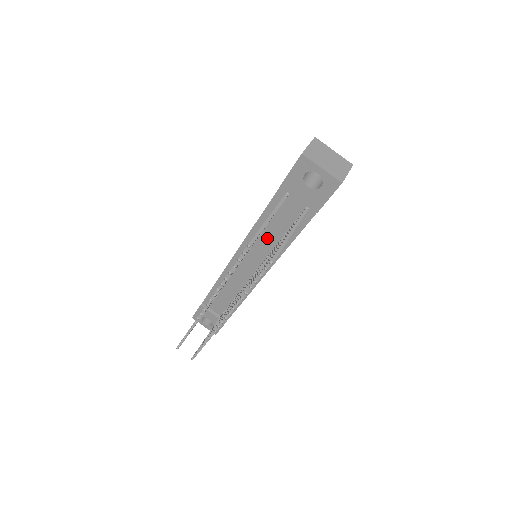
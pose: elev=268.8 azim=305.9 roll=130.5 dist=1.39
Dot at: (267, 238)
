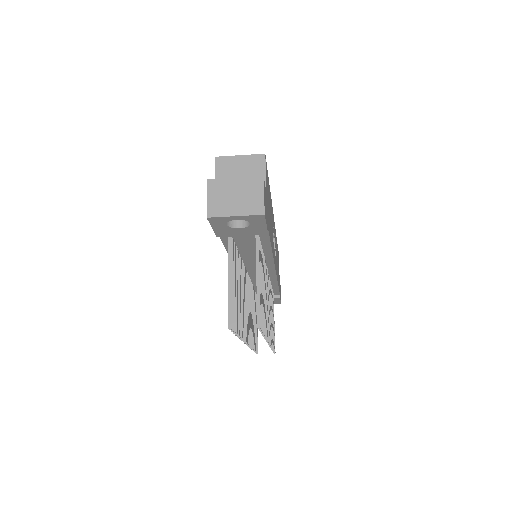
Dot at: (249, 256)
